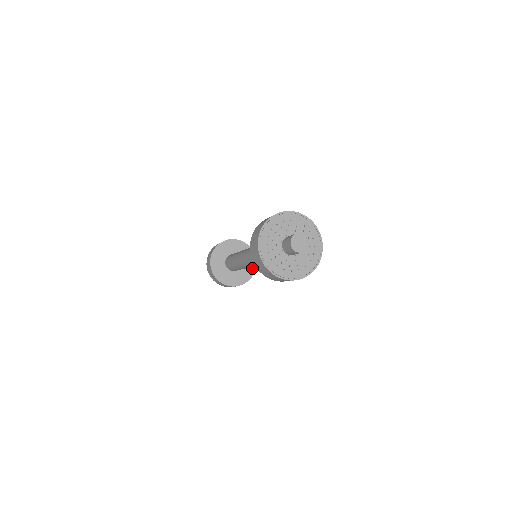
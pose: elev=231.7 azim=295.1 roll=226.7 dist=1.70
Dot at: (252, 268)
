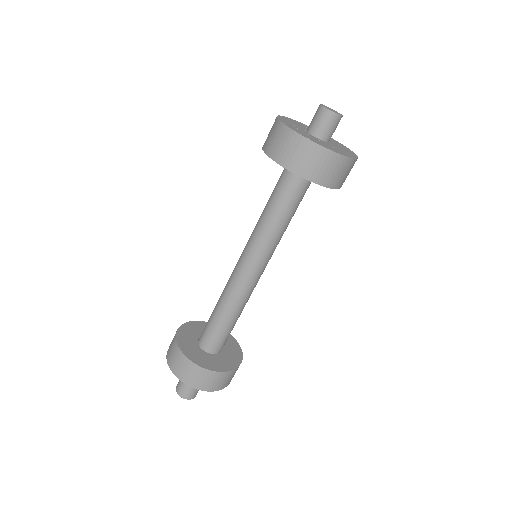
Dot at: (238, 355)
